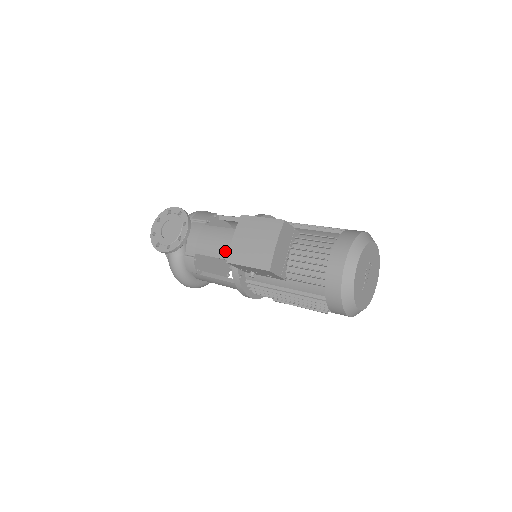
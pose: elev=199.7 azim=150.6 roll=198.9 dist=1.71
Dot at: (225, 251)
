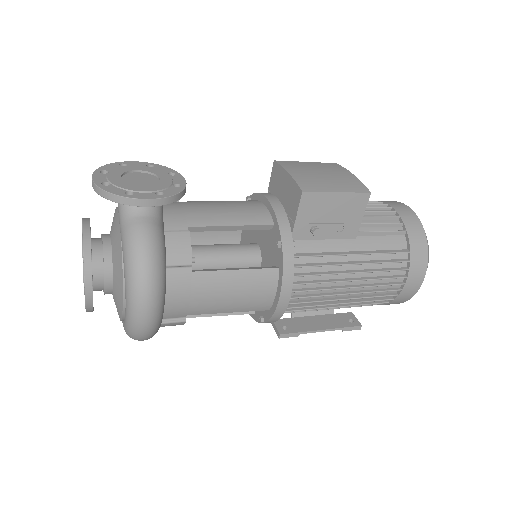
Dot at: (250, 215)
